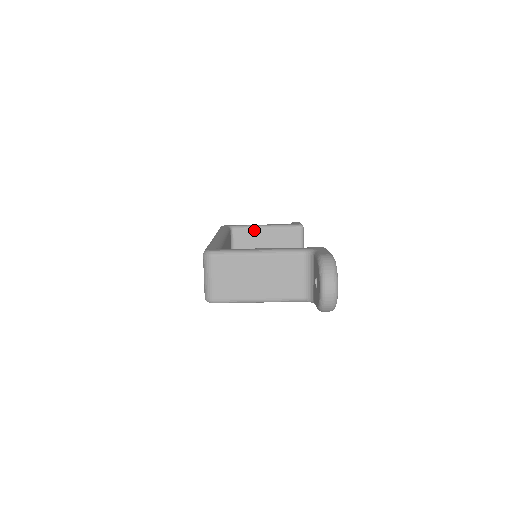
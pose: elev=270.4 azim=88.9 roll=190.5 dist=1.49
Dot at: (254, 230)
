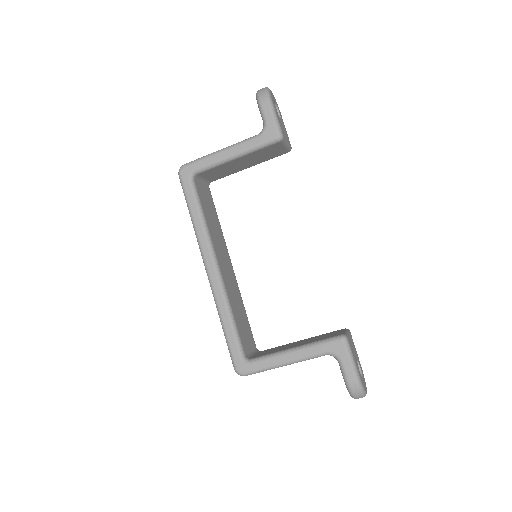
Dot at: (222, 165)
